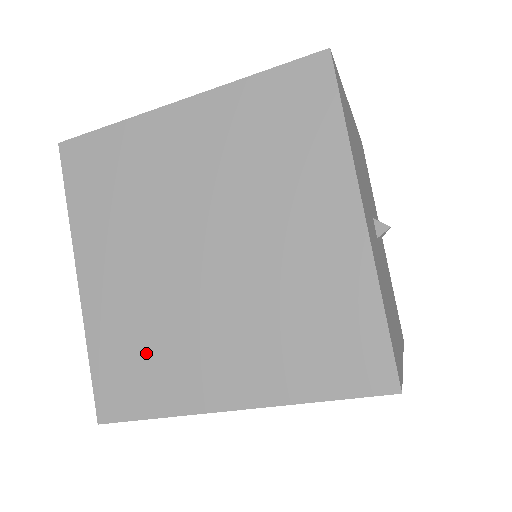
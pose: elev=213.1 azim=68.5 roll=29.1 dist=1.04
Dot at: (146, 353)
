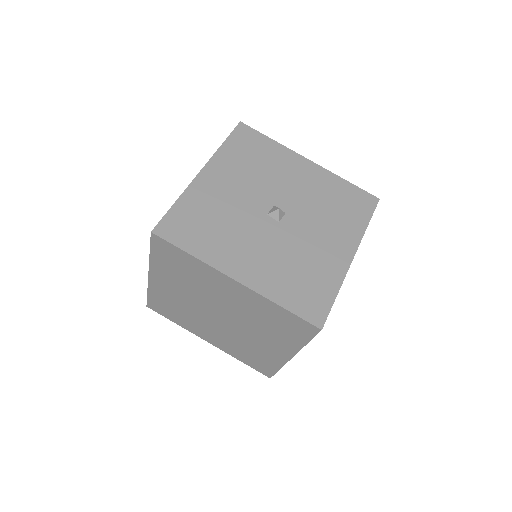
Dot at: occluded
